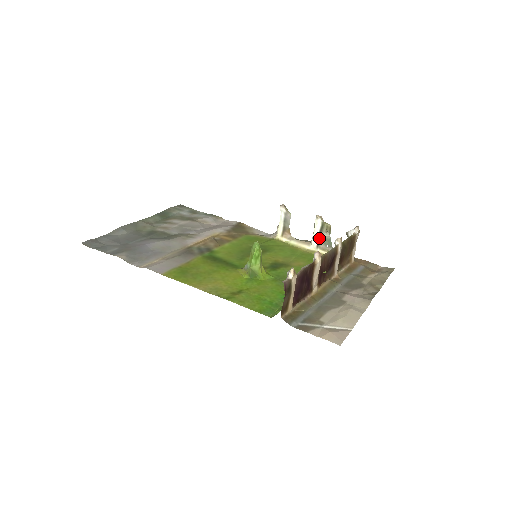
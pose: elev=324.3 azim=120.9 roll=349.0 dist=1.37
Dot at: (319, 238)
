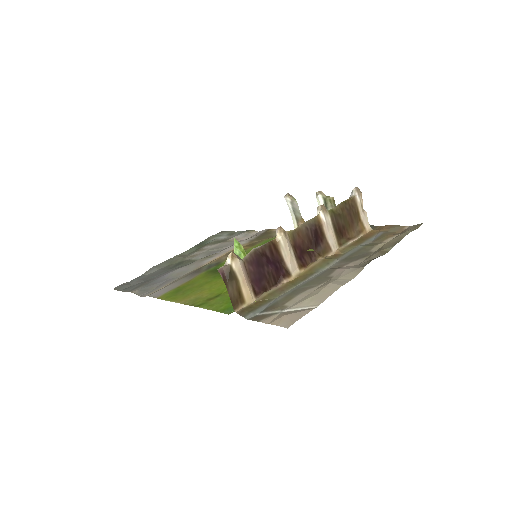
Dot at: occluded
